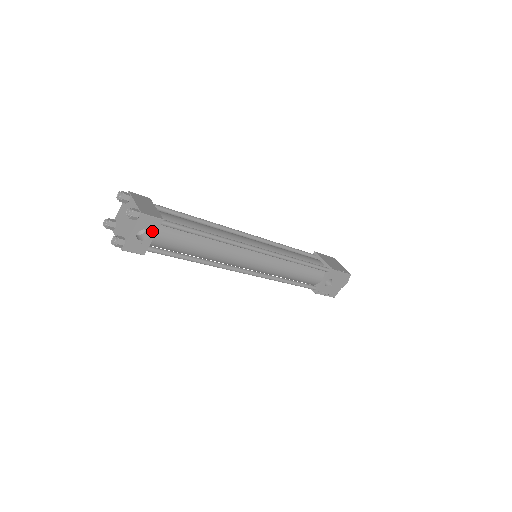
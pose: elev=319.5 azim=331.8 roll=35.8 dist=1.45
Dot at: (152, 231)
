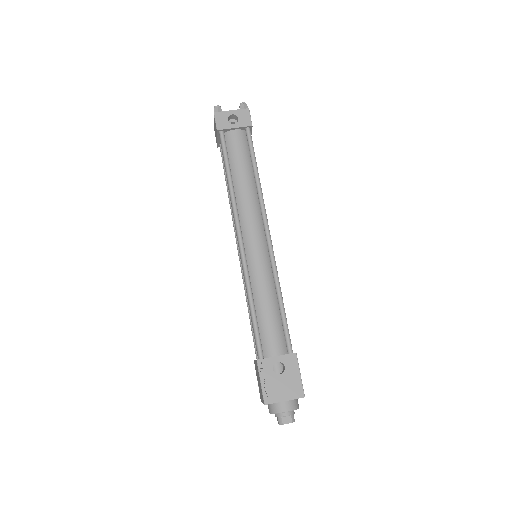
Dot at: (239, 124)
